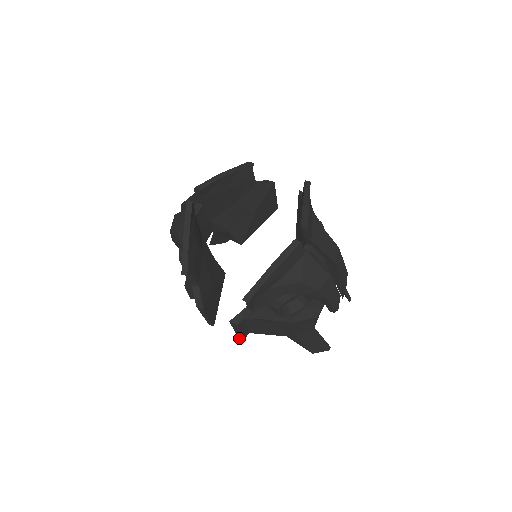
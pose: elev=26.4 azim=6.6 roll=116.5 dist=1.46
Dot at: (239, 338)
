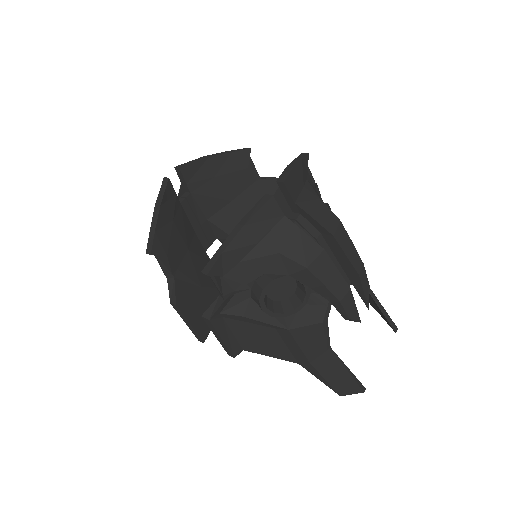
Dot at: (229, 355)
